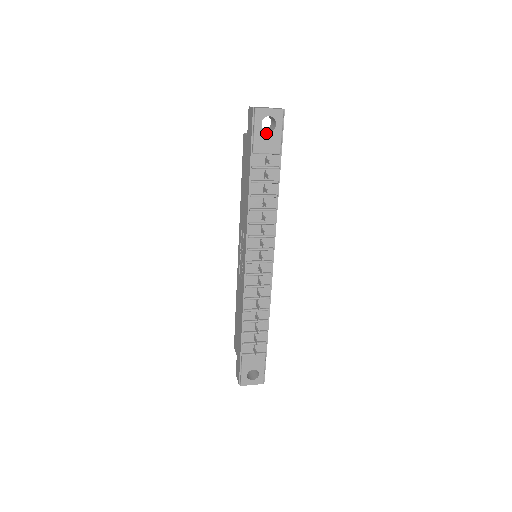
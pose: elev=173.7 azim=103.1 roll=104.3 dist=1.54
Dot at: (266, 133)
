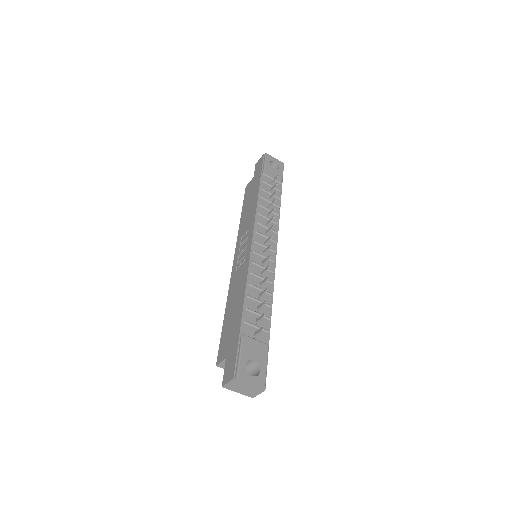
Dot at: (272, 168)
